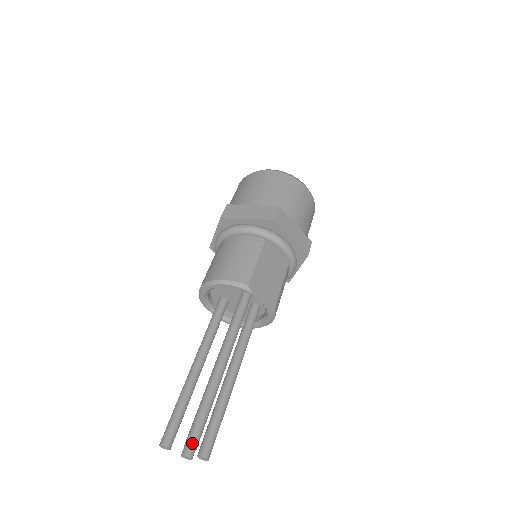
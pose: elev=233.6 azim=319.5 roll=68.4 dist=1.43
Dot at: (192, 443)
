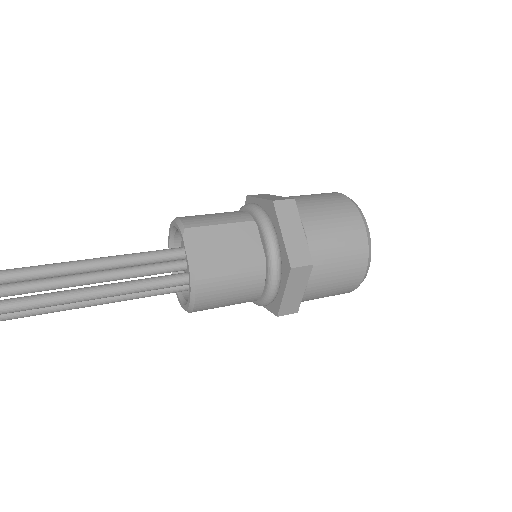
Dot at: out of frame
